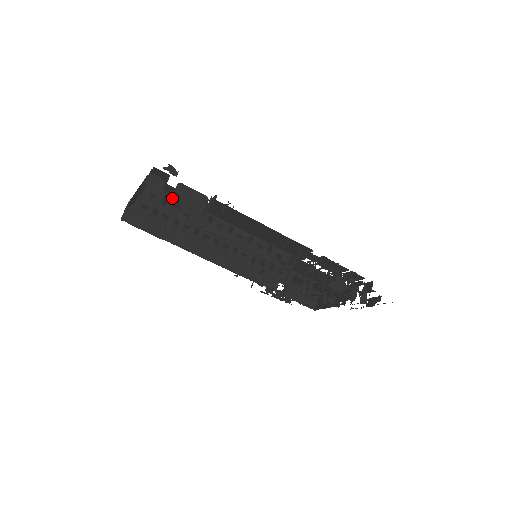
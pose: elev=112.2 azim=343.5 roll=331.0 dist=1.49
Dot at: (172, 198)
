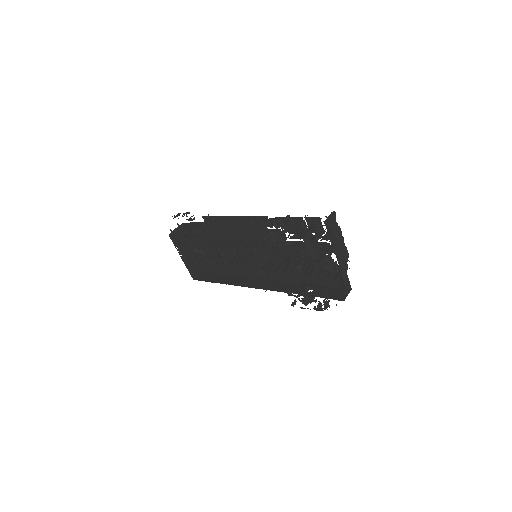
Dot at: occluded
